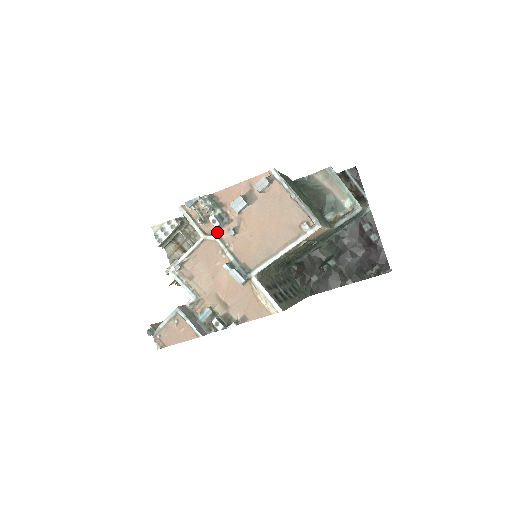
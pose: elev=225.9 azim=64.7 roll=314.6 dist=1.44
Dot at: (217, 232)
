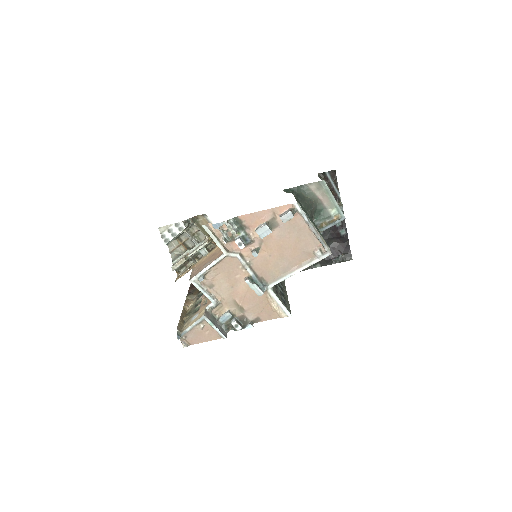
Dot at: (239, 250)
